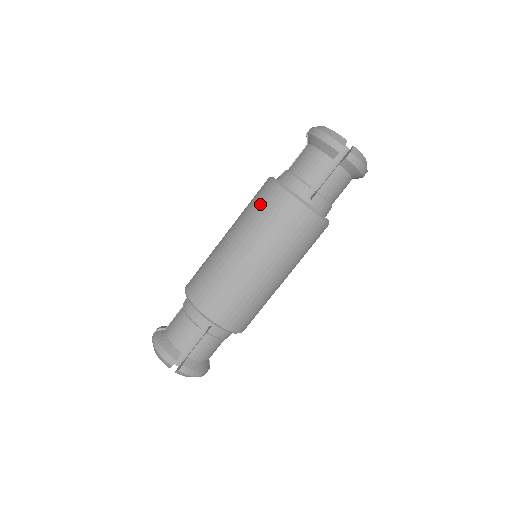
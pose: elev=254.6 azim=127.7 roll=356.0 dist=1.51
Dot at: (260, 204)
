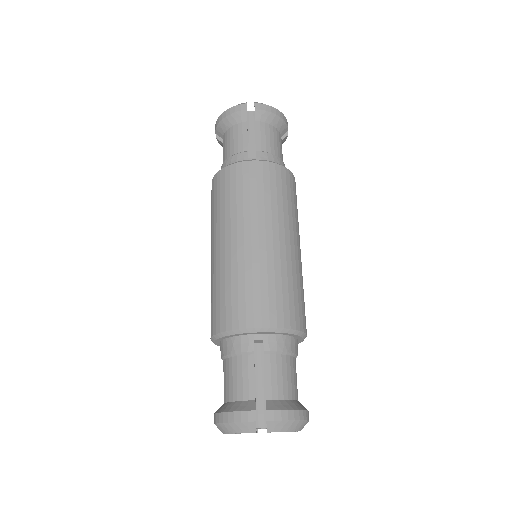
Dot at: (217, 198)
